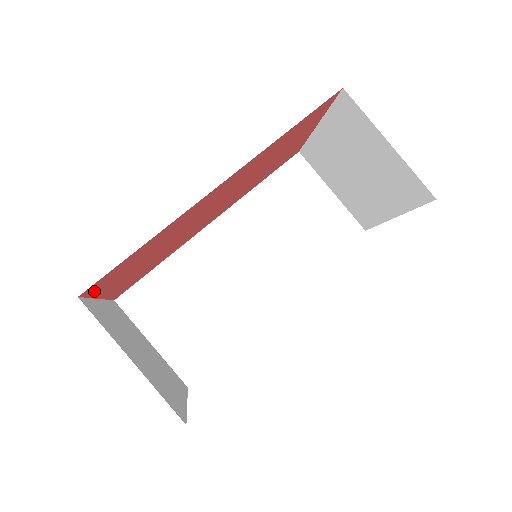
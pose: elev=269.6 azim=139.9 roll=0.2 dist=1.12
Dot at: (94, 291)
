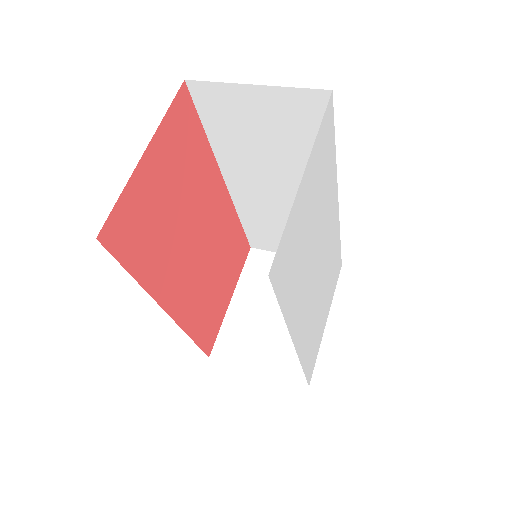
Dot at: (174, 111)
